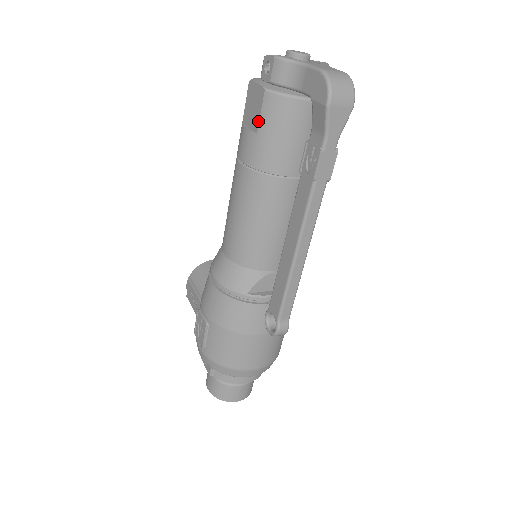
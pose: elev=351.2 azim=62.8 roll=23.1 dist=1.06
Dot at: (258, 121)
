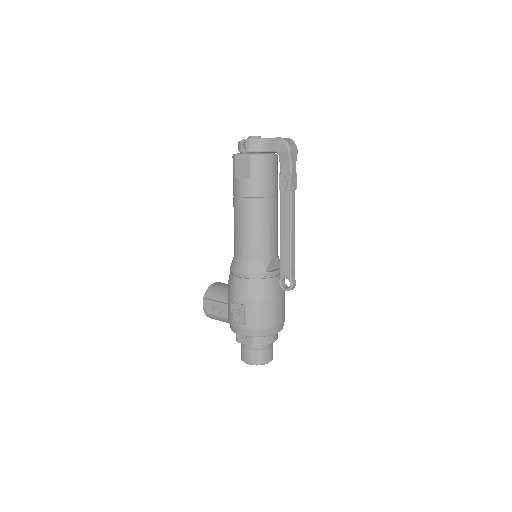
Dot at: (249, 172)
